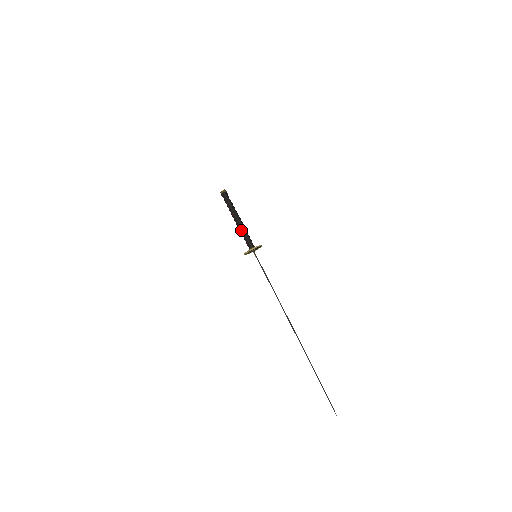
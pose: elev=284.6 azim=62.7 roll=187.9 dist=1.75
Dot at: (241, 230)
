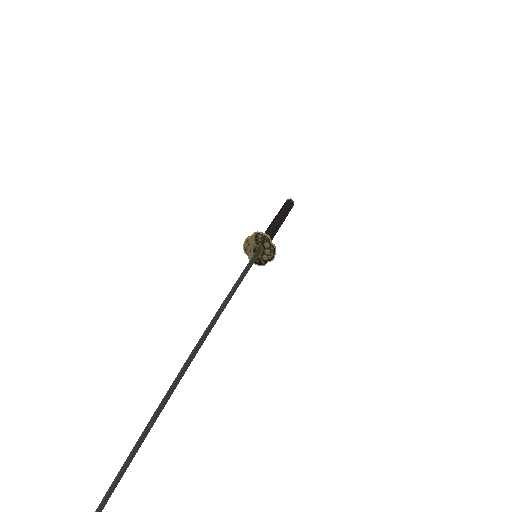
Dot at: (269, 226)
